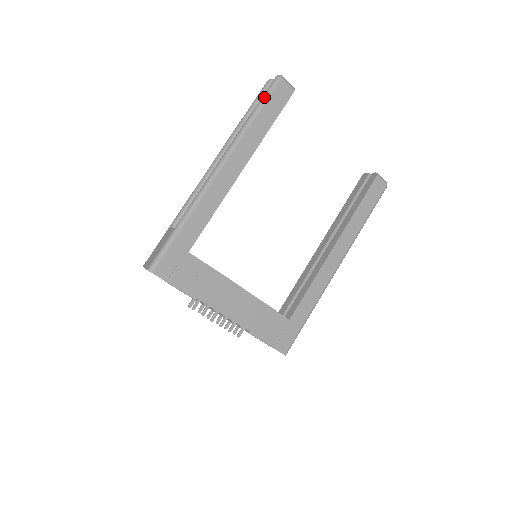
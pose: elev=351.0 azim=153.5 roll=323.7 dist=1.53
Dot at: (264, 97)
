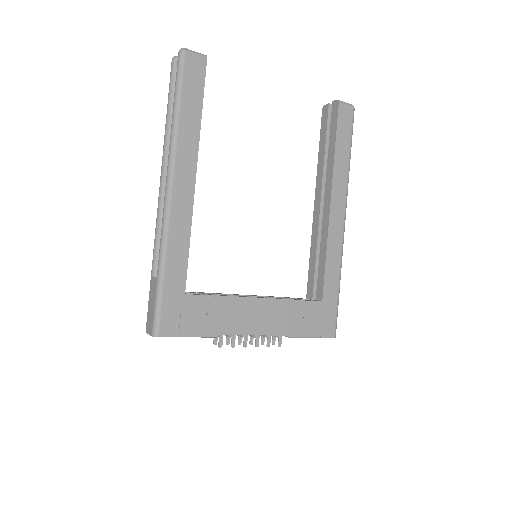
Dot at: (177, 83)
